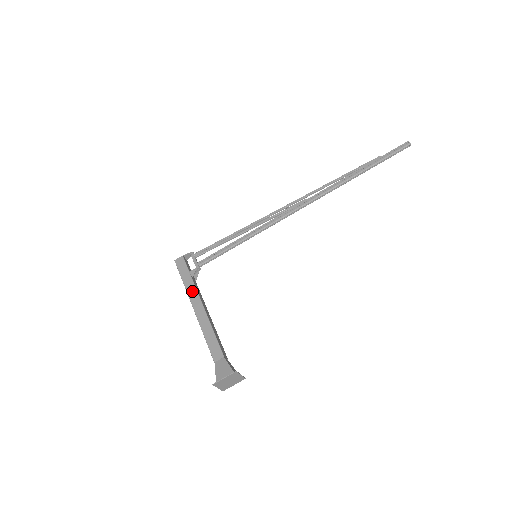
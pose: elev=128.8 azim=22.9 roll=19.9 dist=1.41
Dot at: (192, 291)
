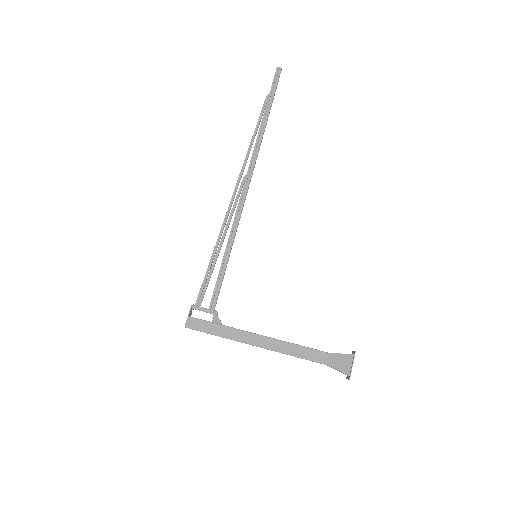
Dot at: (236, 334)
